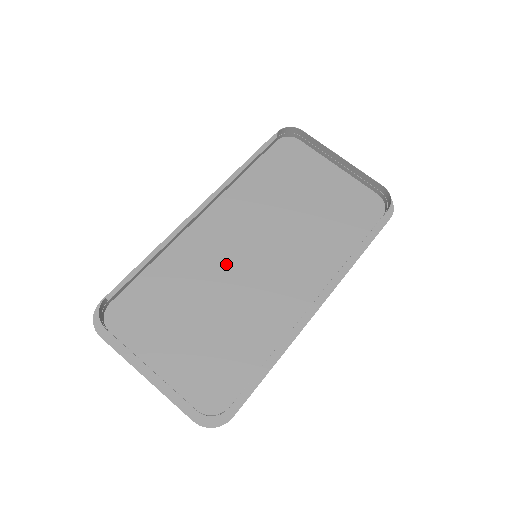
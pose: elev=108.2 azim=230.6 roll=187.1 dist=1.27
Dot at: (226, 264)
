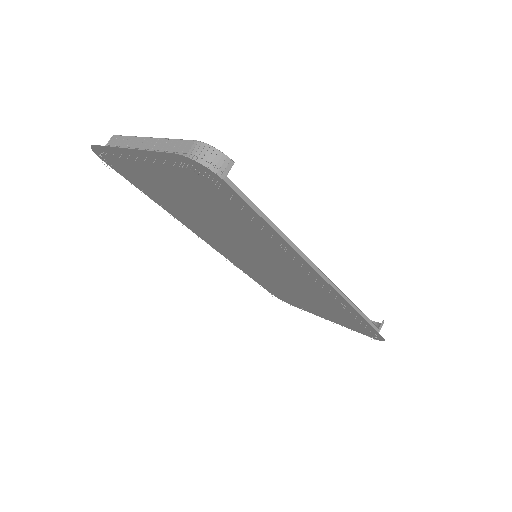
Dot at: (227, 239)
